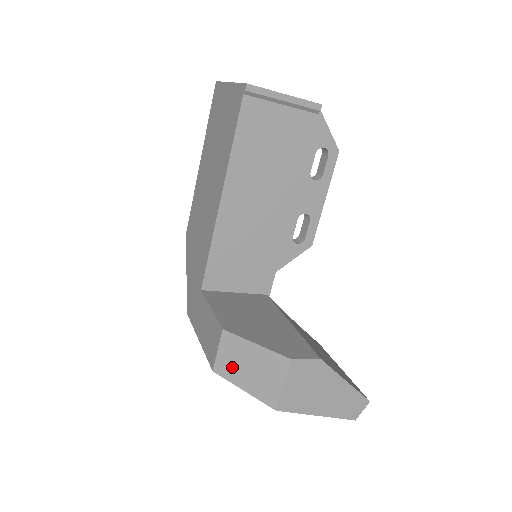
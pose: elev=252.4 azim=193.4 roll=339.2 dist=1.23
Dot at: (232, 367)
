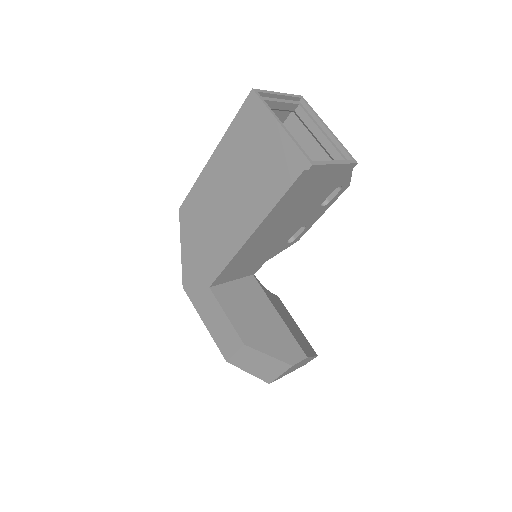
Dot at: (244, 362)
